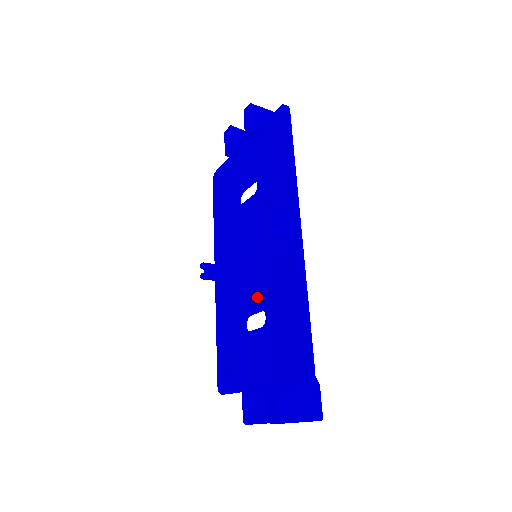
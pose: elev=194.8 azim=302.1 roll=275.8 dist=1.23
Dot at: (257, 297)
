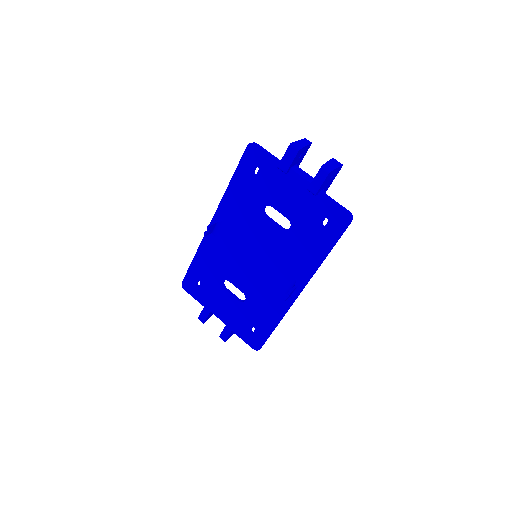
Dot at: (245, 285)
